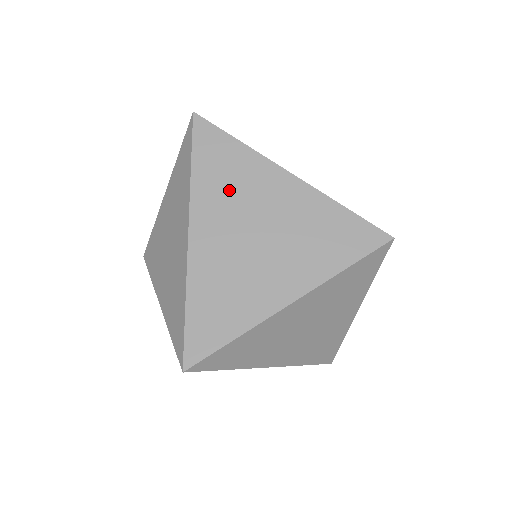
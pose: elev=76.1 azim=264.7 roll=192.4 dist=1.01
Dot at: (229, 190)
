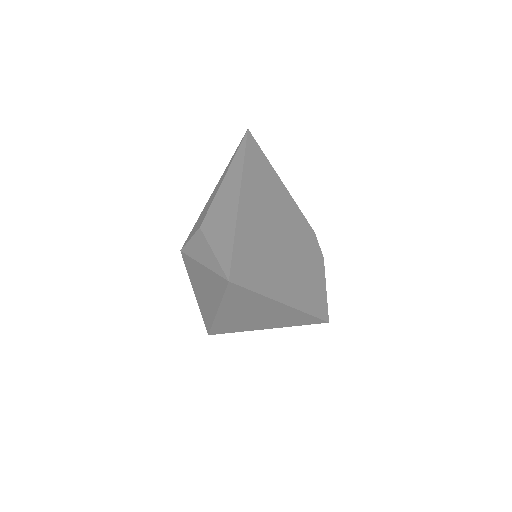
Dot at: (244, 305)
